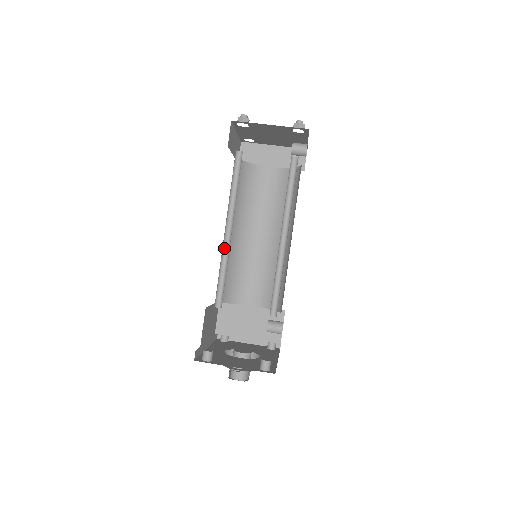
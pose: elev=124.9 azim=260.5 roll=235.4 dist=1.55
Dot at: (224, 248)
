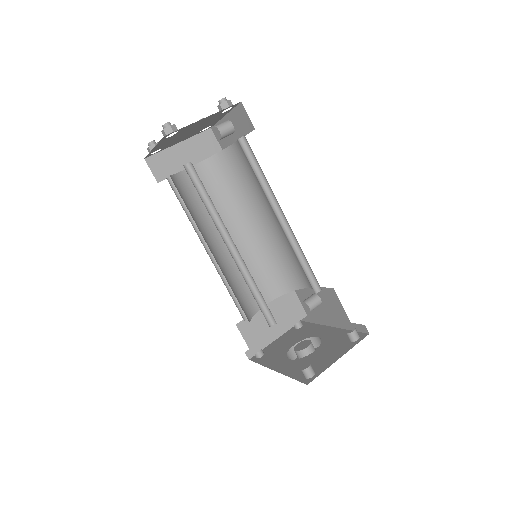
Dot at: (239, 269)
